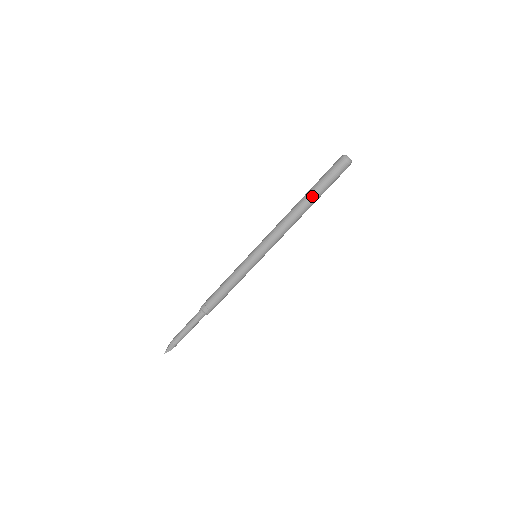
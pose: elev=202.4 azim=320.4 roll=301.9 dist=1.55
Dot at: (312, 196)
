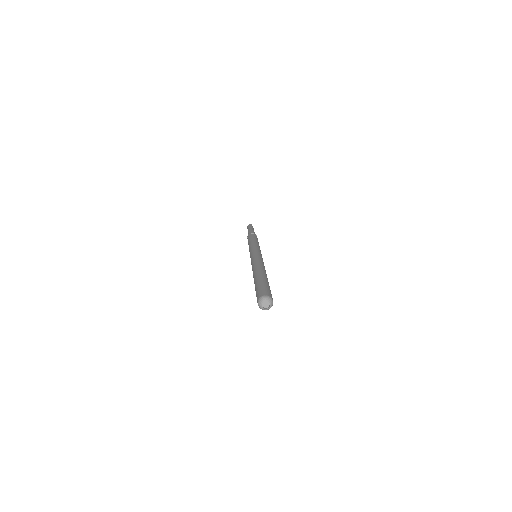
Dot at: occluded
